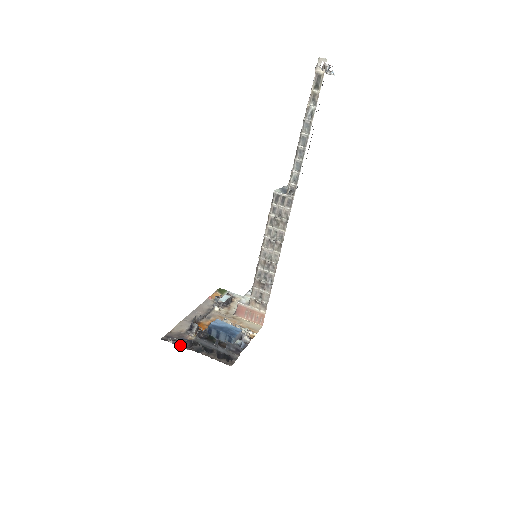
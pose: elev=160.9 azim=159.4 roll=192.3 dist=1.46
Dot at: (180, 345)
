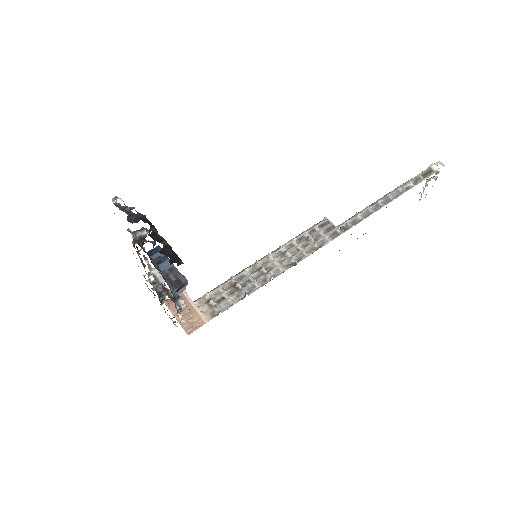
Dot at: (123, 211)
